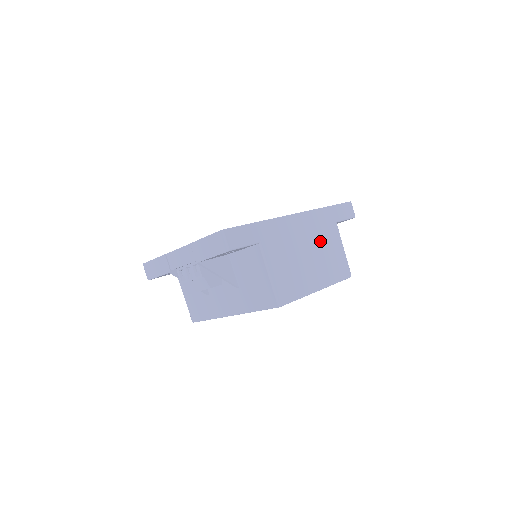
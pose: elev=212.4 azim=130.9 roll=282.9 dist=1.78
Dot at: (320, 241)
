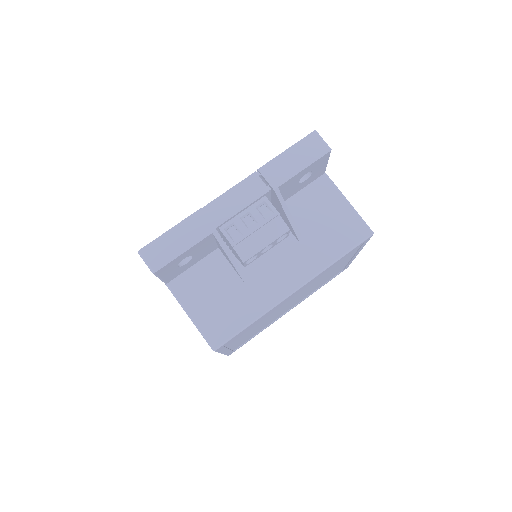
Dot at: occluded
